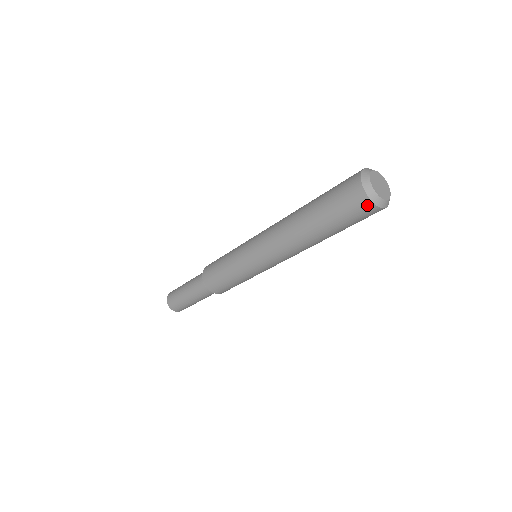
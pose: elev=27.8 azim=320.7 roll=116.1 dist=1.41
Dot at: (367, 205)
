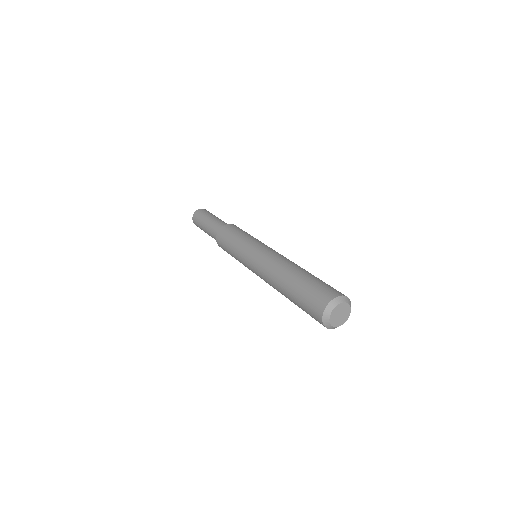
Dot at: occluded
